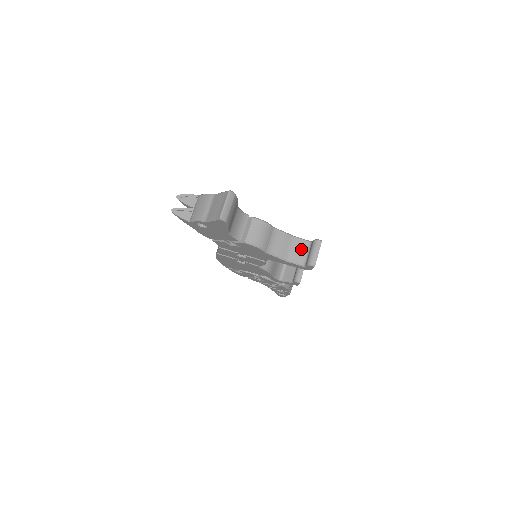
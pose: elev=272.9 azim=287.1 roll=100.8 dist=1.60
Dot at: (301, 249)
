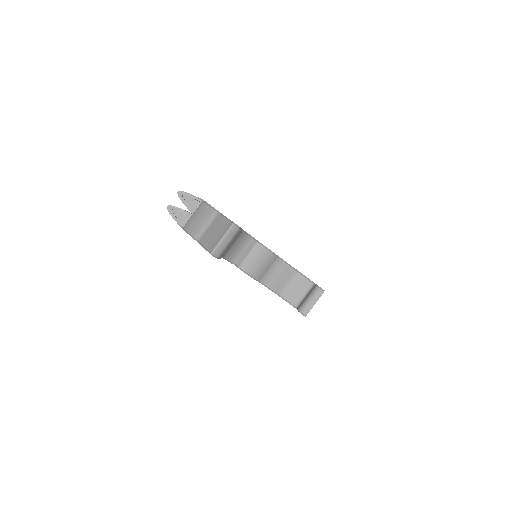
Dot at: (299, 288)
